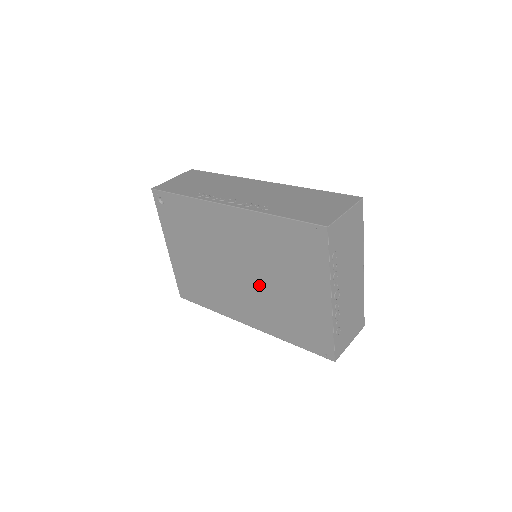
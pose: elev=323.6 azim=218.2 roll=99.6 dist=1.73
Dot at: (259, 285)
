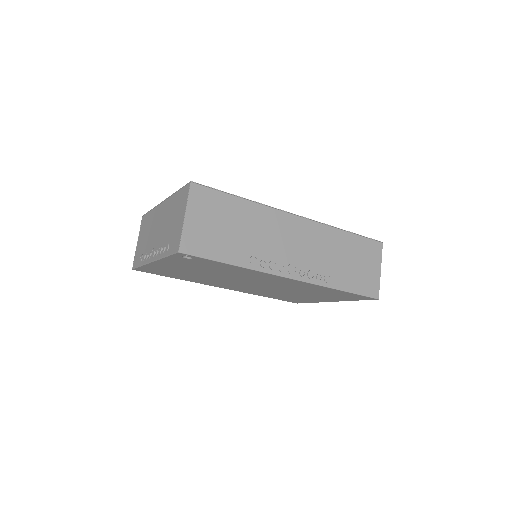
Dot at: (269, 289)
